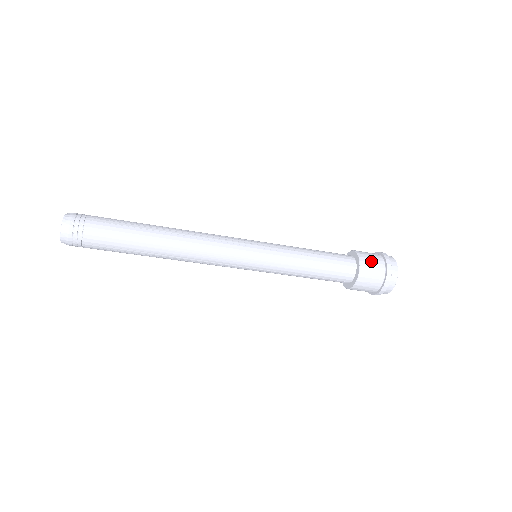
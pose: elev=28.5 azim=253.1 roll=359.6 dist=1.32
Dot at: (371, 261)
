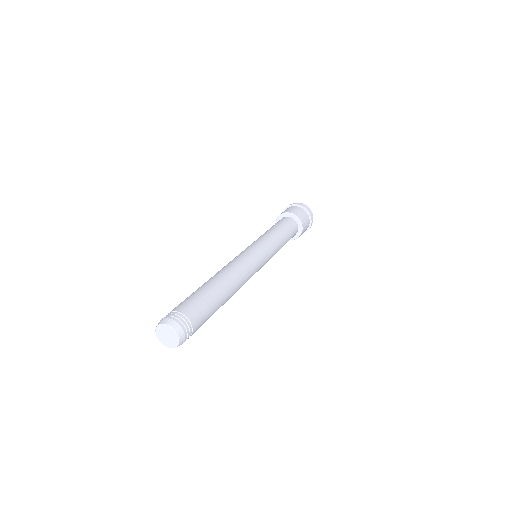
Dot at: (305, 221)
